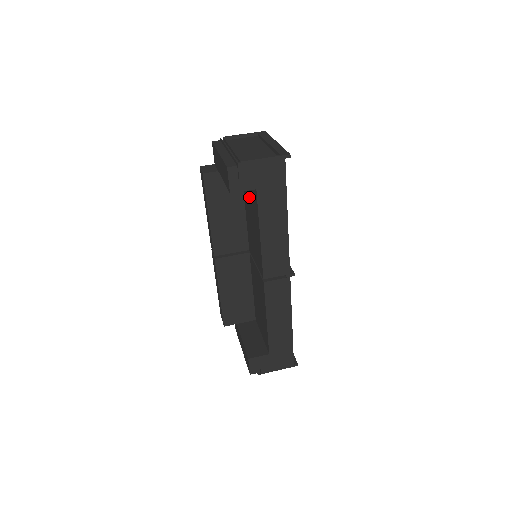
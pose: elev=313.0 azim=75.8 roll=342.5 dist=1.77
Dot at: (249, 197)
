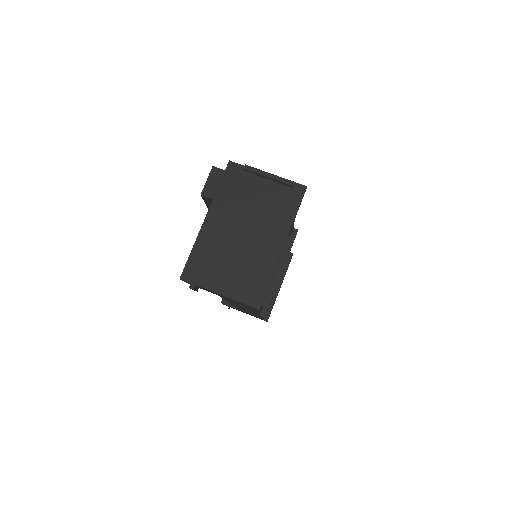
Dot at: occluded
